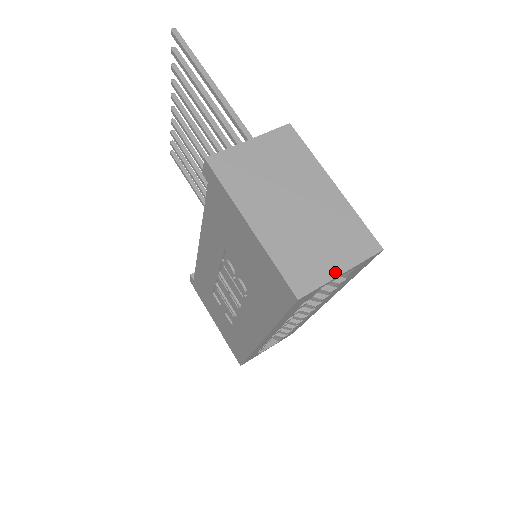
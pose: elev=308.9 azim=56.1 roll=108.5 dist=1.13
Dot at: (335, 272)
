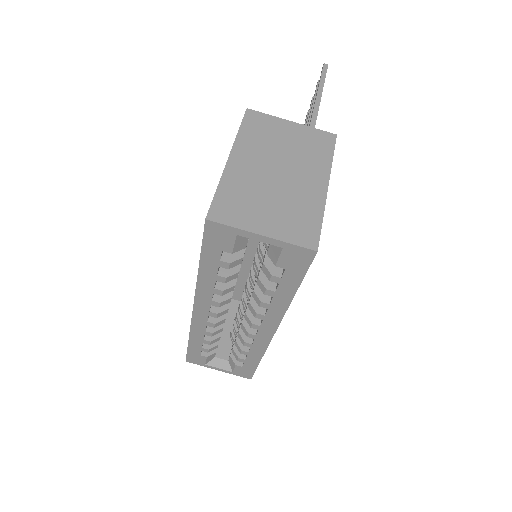
Dot at: (257, 229)
